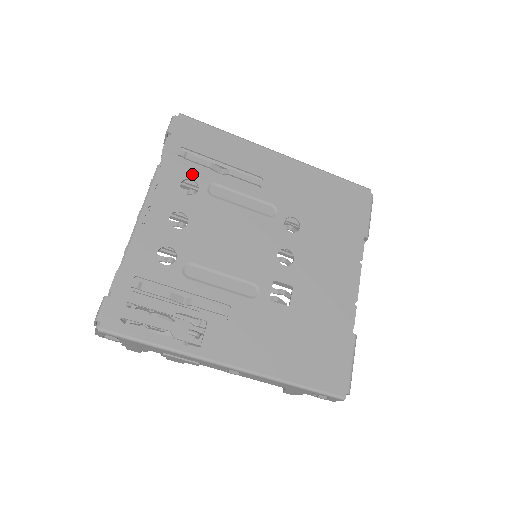
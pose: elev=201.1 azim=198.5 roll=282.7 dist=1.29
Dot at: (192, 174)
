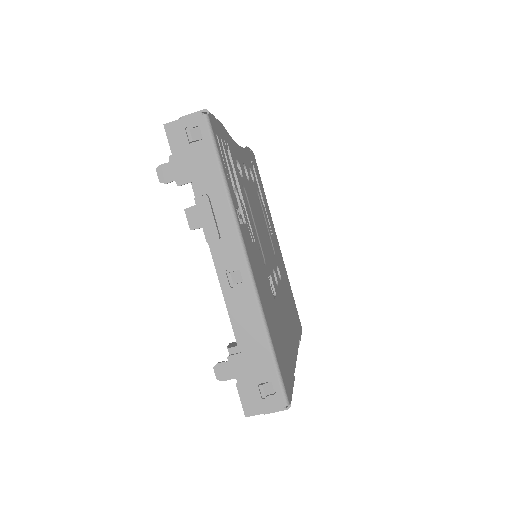
Dot at: (254, 175)
